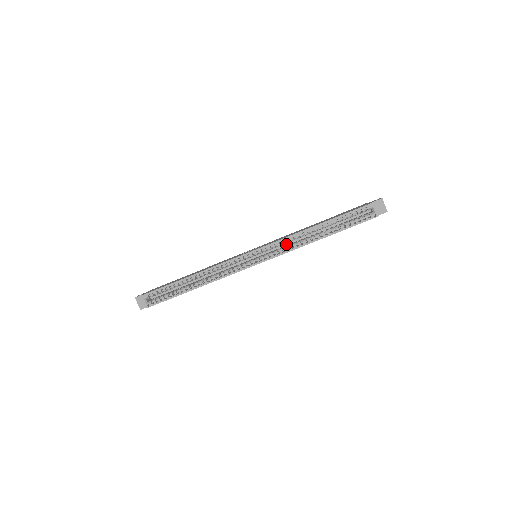
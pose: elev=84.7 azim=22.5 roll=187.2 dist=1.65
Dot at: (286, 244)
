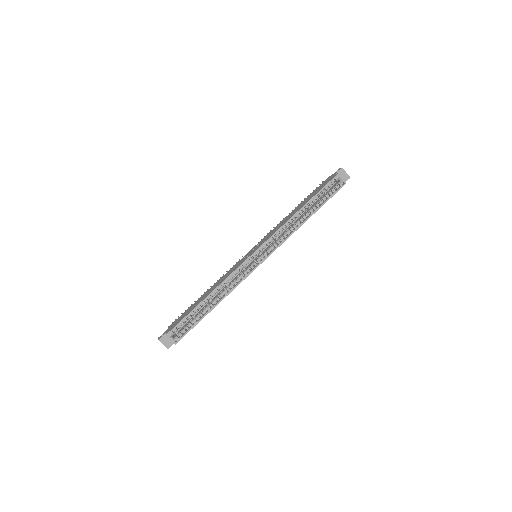
Dot at: occluded
